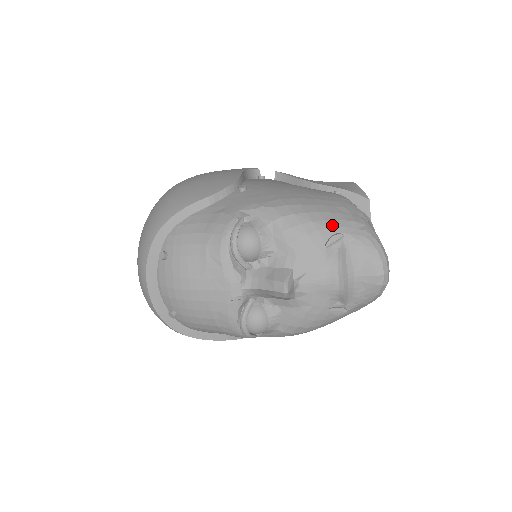
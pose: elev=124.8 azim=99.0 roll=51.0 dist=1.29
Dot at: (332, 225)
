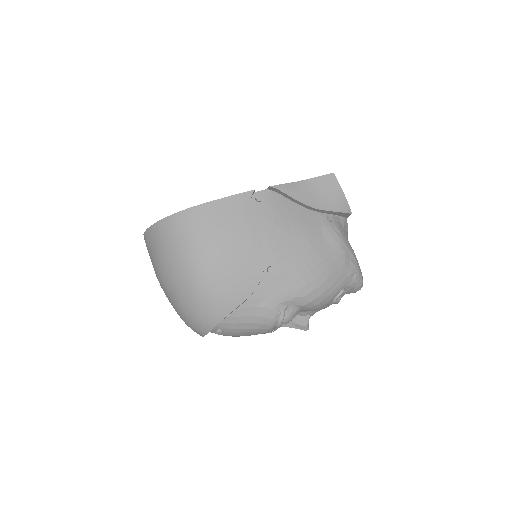
Dot at: (339, 289)
